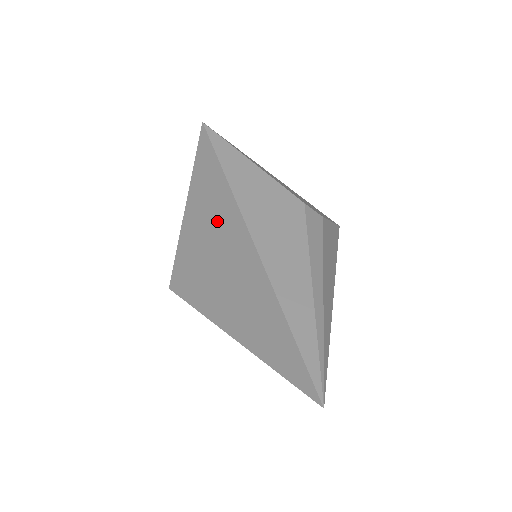
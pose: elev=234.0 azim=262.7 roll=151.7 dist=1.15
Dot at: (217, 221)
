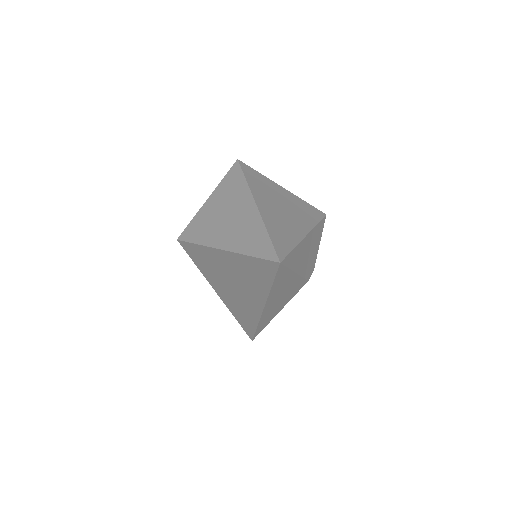
Dot at: (246, 285)
